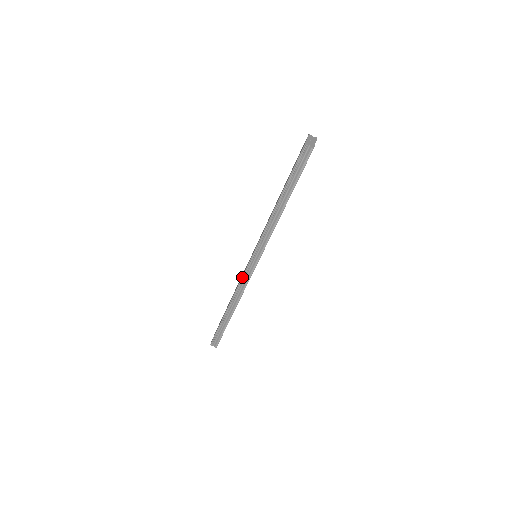
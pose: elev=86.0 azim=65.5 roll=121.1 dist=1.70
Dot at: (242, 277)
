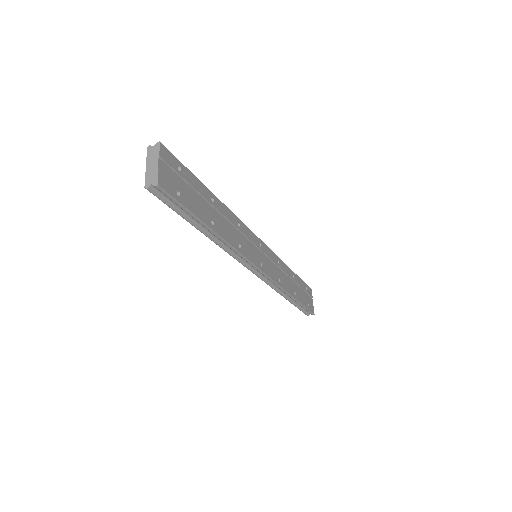
Dot at: occluded
